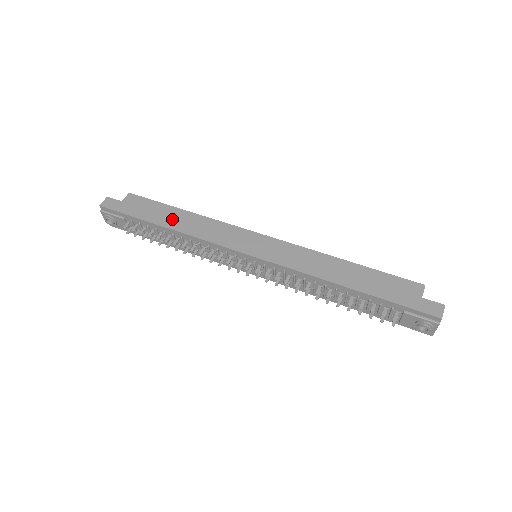
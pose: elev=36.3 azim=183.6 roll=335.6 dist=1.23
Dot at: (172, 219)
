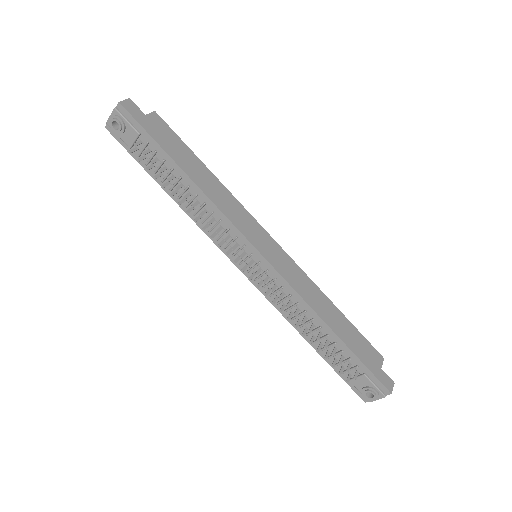
Dot at: (195, 170)
